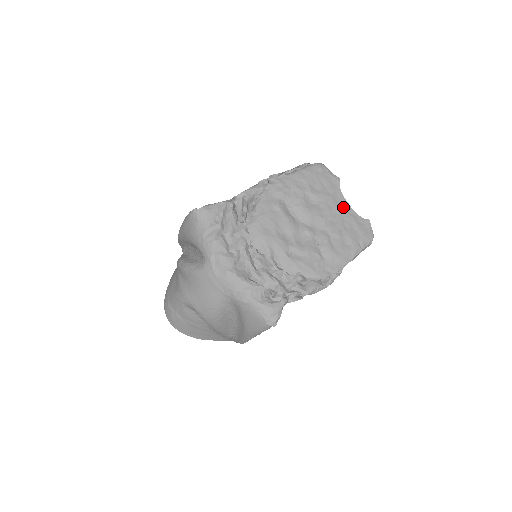
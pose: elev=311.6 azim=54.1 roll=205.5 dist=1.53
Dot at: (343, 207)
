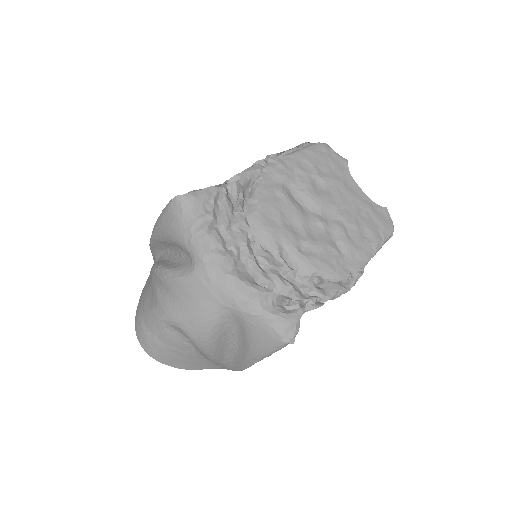
Dot at: (356, 193)
